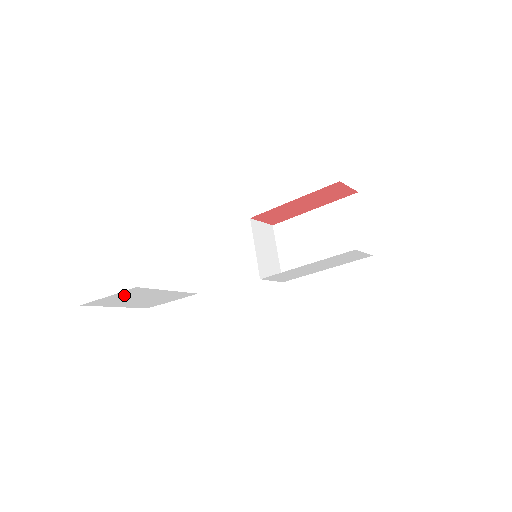
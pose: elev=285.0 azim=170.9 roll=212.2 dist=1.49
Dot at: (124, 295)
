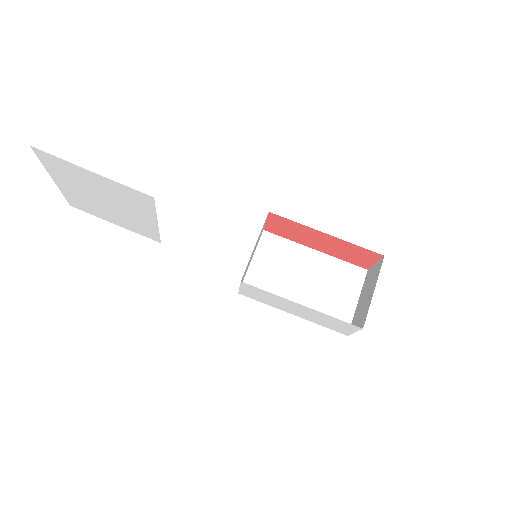
Dot at: (110, 186)
